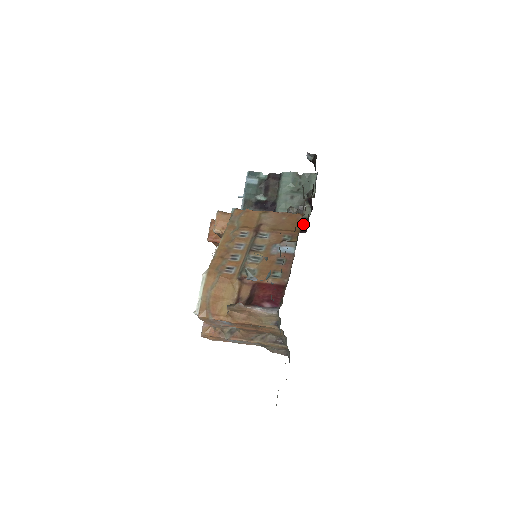
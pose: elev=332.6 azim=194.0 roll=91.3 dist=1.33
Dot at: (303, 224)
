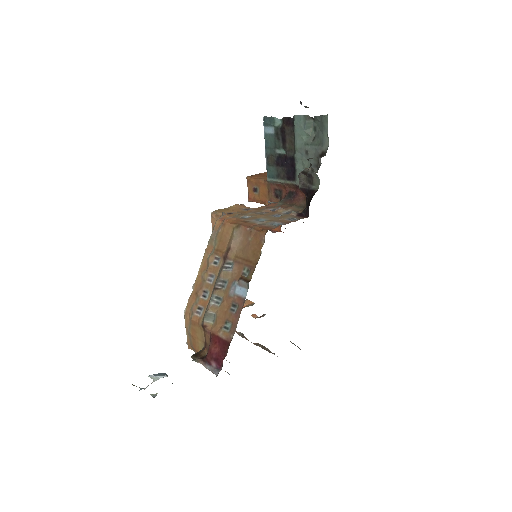
Dot at: (310, 201)
